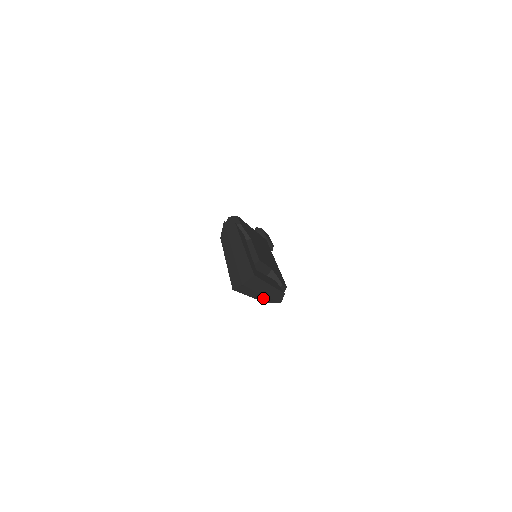
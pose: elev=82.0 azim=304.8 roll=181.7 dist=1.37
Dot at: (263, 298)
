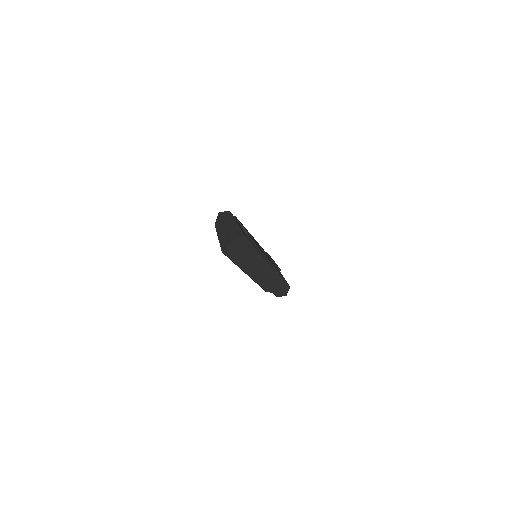
Dot at: (260, 279)
